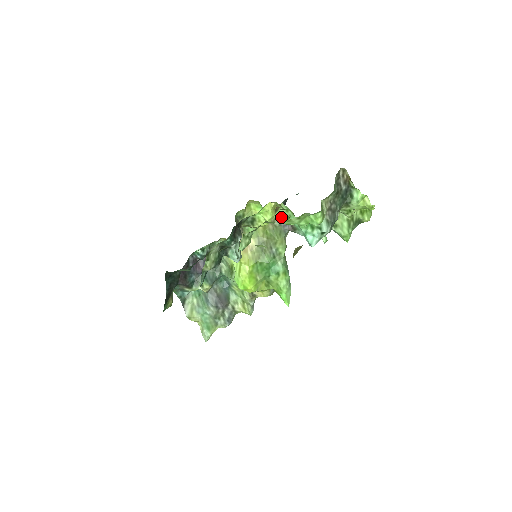
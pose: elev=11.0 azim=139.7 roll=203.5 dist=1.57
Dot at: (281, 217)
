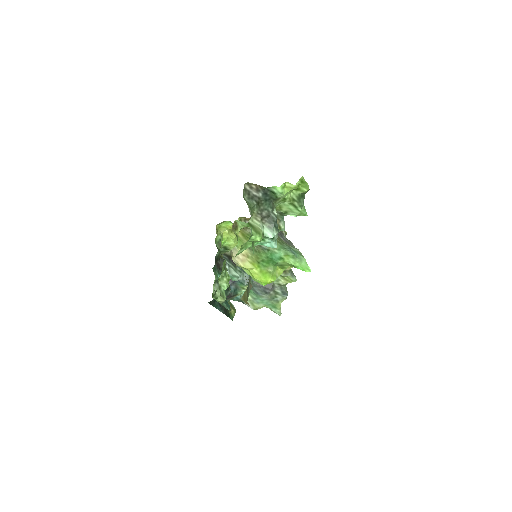
Dot at: (248, 220)
